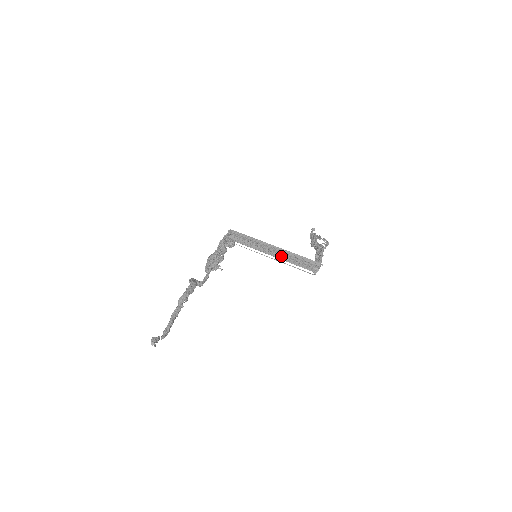
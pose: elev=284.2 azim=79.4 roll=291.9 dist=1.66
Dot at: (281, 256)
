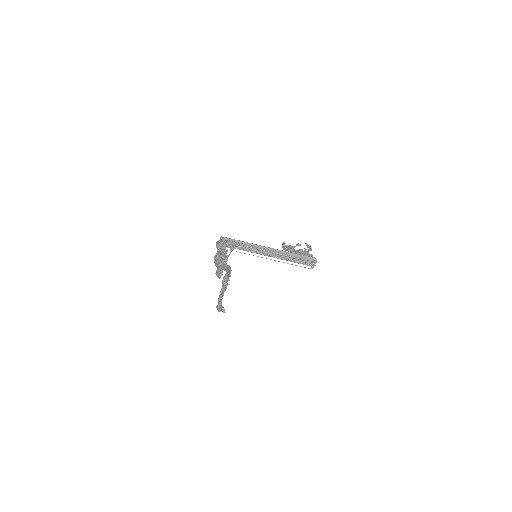
Dot at: (278, 256)
